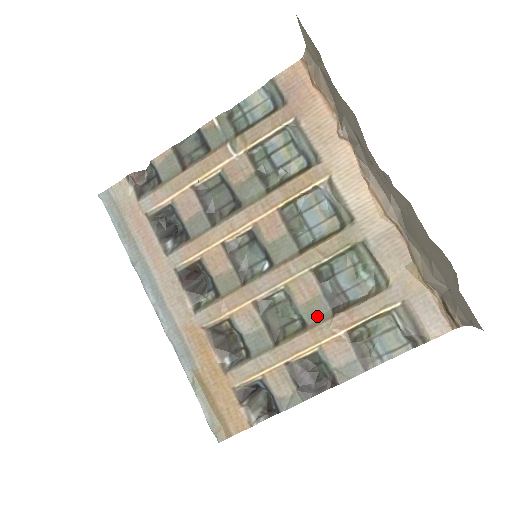
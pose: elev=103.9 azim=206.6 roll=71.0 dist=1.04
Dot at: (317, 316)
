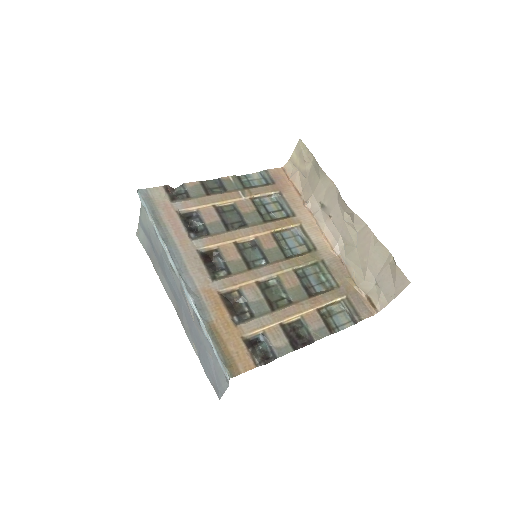
Dot at: (299, 297)
